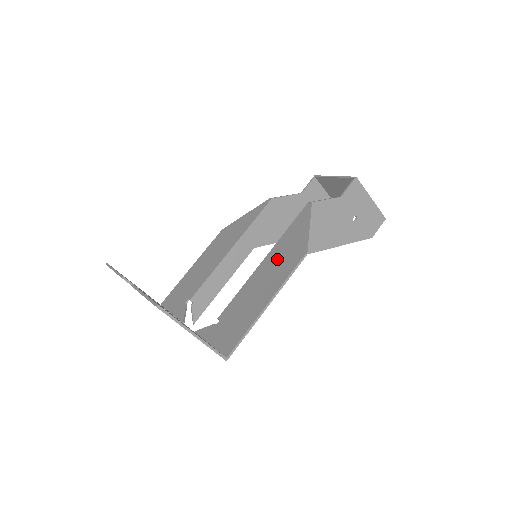
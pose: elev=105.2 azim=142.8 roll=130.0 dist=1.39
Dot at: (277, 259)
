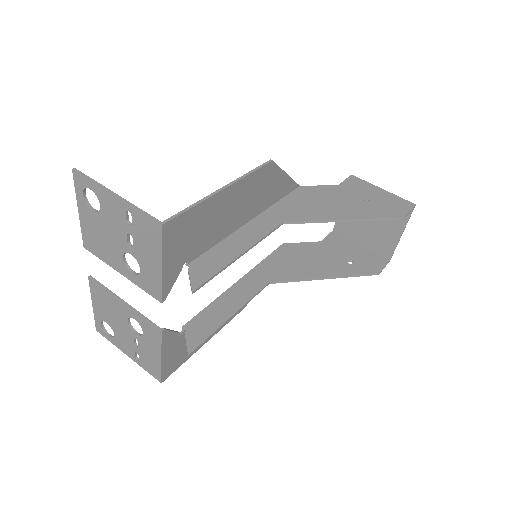
Dot at: (253, 200)
